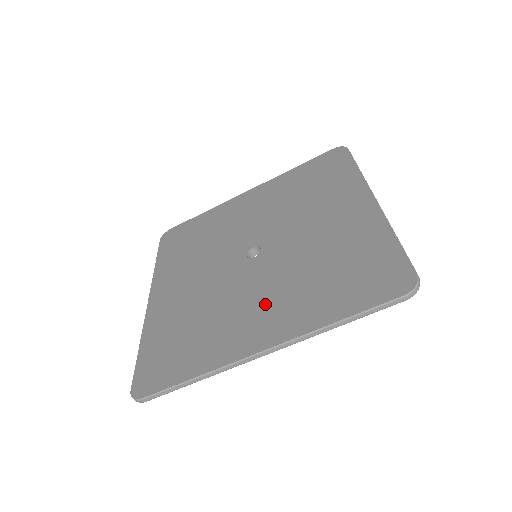
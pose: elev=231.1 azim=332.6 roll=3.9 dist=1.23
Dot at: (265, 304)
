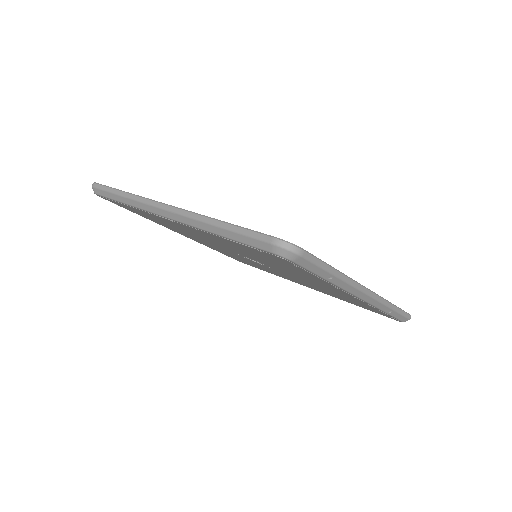
Dot at: occluded
